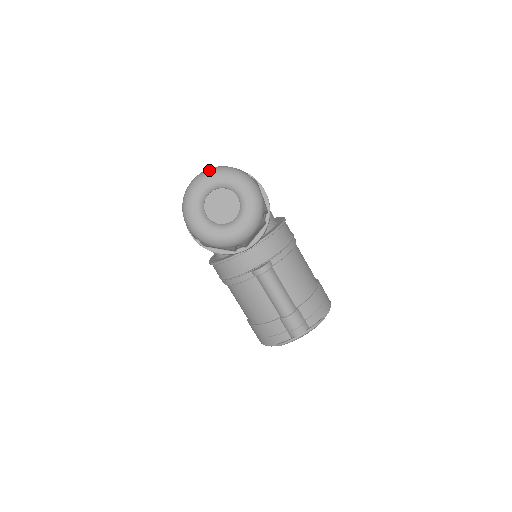
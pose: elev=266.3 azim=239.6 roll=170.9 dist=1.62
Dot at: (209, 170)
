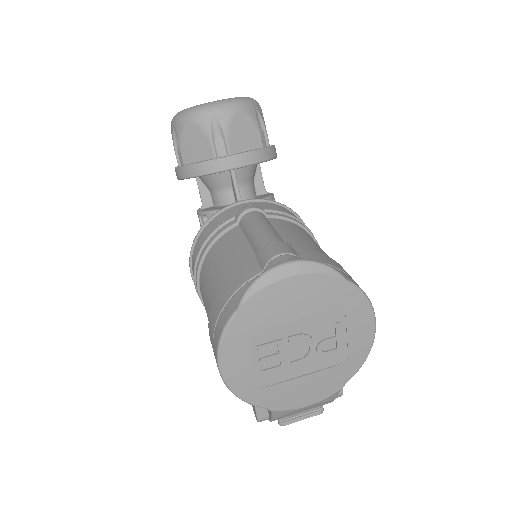
Dot at: occluded
